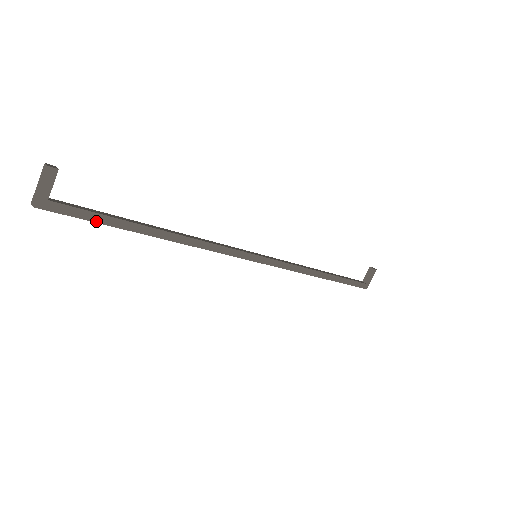
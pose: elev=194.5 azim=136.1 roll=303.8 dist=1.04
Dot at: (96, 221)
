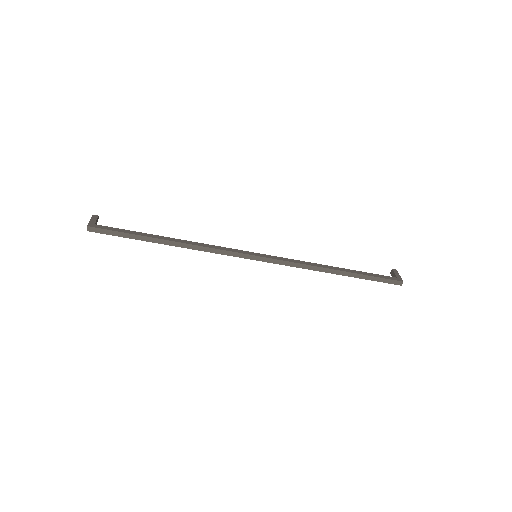
Dot at: (124, 232)
